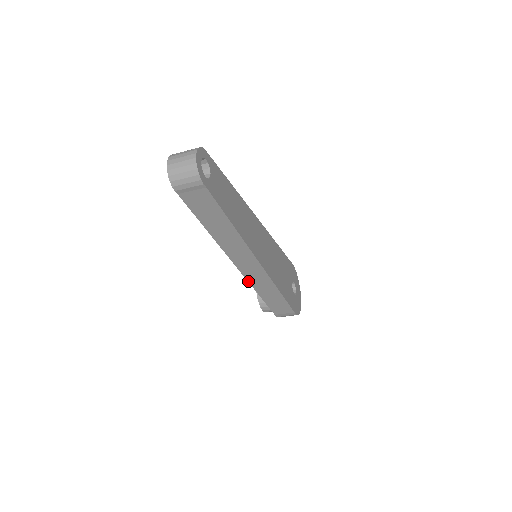
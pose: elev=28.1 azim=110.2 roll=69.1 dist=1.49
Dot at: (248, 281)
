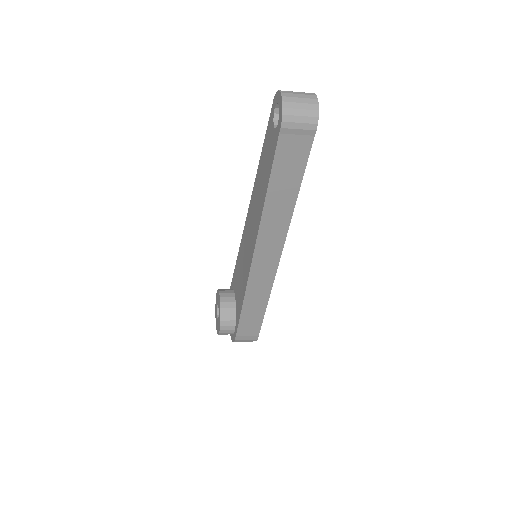
Dot at: (248, 280)
